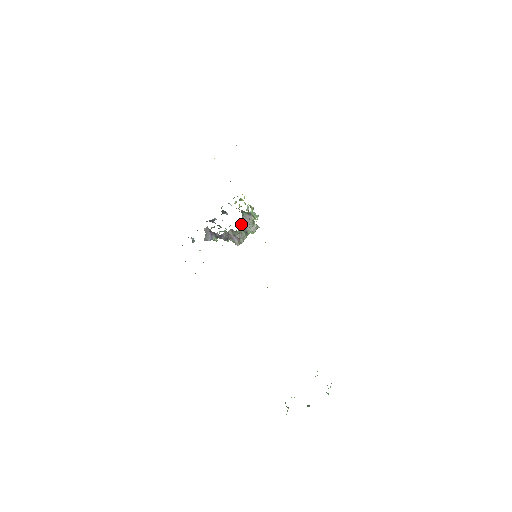
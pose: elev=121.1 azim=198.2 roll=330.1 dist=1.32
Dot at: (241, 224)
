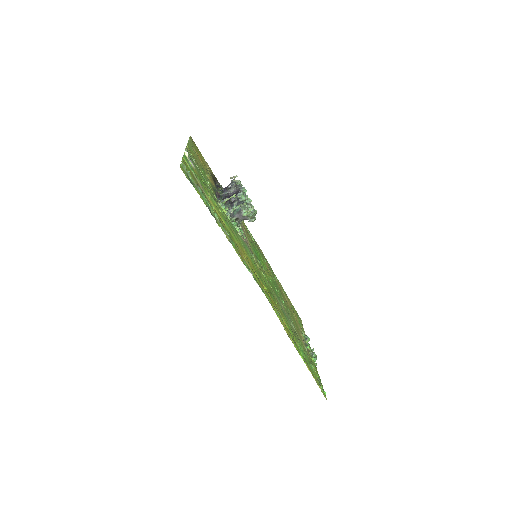
Dot at: occluded
